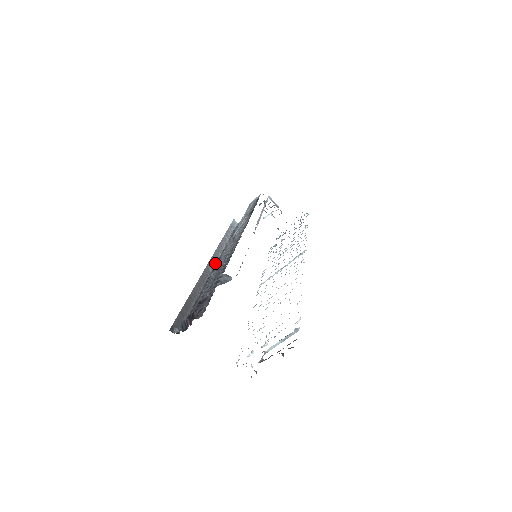
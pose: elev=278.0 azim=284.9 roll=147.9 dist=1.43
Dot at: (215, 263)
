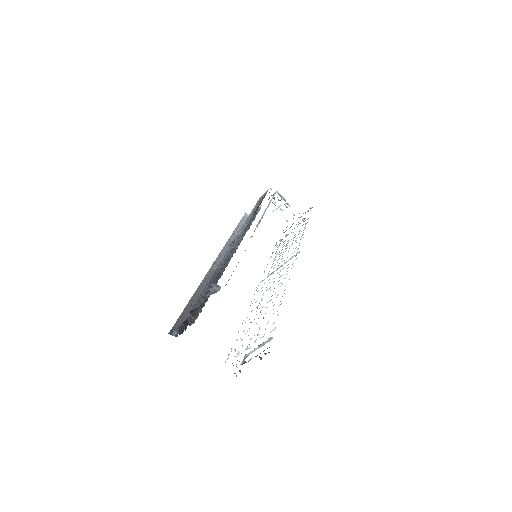
Dot at: occluded
